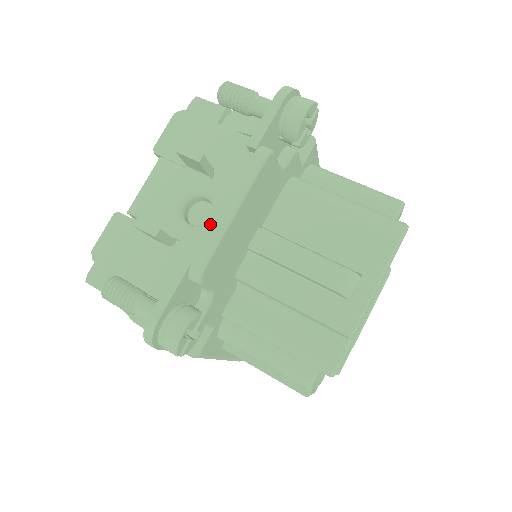
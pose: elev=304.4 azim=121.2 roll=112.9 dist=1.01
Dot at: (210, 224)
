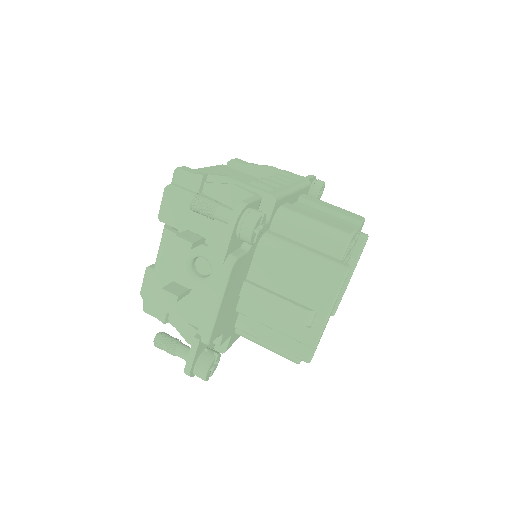
Dot at: (206, 311)
